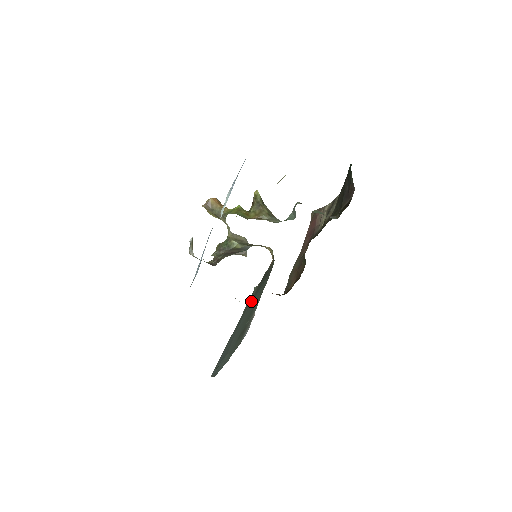
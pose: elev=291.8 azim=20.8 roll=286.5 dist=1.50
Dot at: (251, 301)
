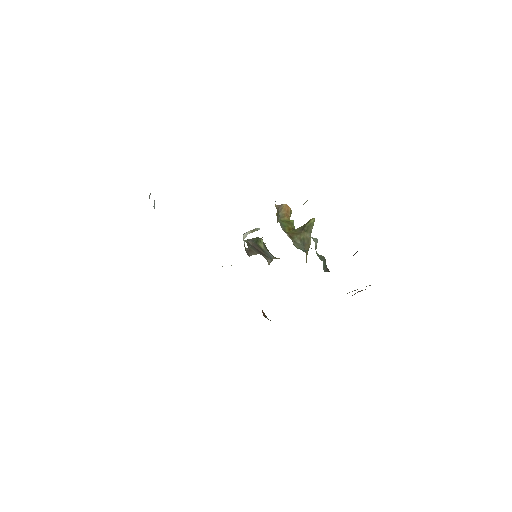
Dot at: occluded
